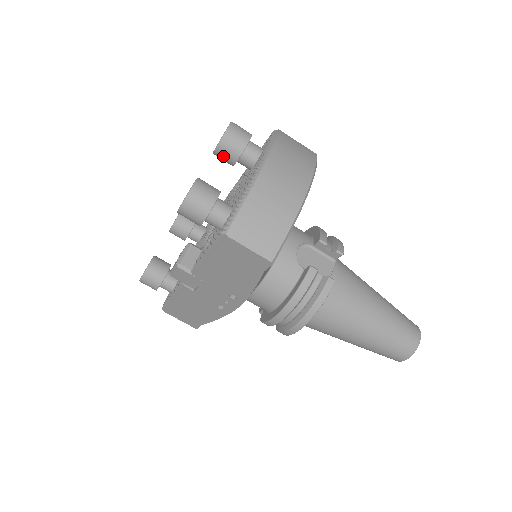
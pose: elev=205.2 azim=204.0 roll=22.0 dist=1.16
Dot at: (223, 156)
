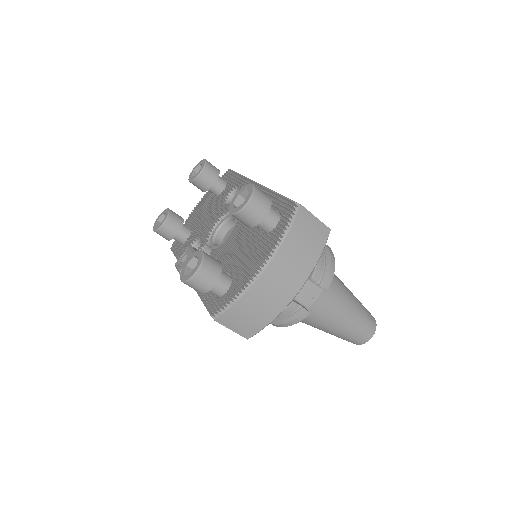
Dot at: (237, 219)
